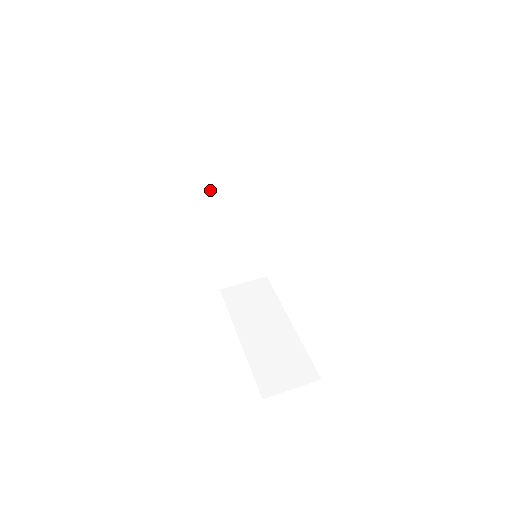
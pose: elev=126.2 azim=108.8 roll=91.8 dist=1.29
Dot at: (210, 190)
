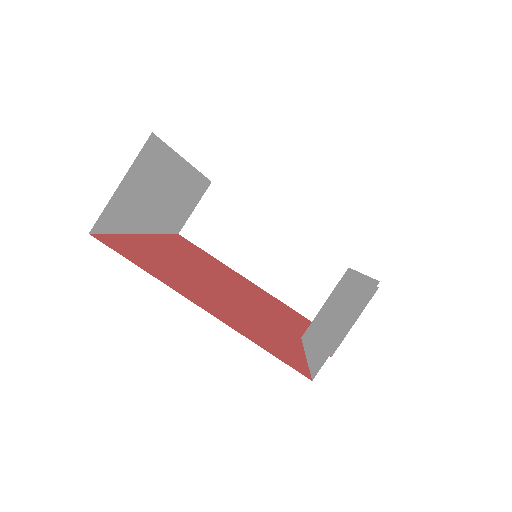
Dot at: (141, 222)
